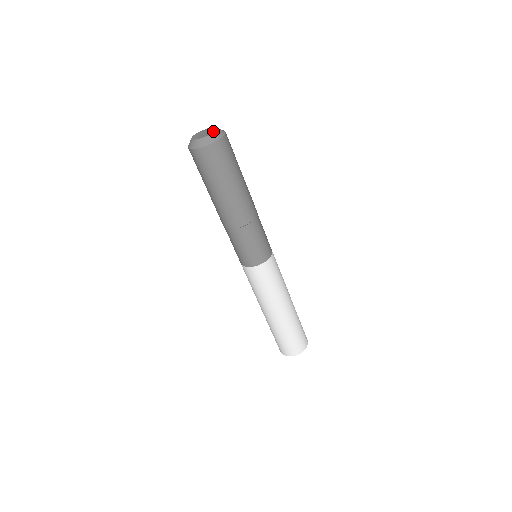
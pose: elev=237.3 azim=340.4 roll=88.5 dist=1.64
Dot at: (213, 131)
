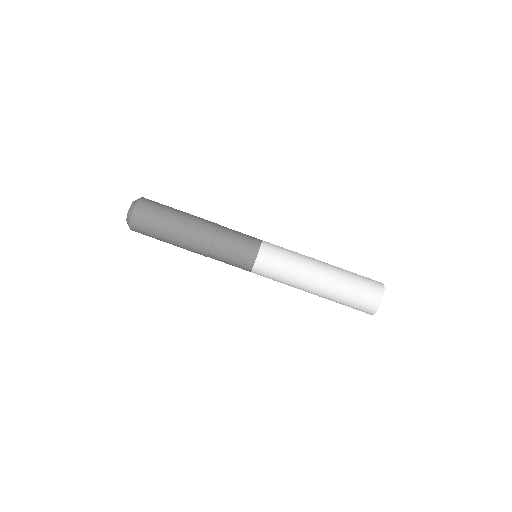
Dot at: (131, 205)
